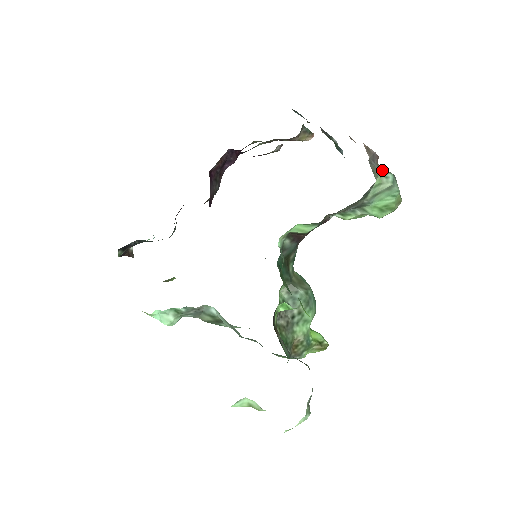
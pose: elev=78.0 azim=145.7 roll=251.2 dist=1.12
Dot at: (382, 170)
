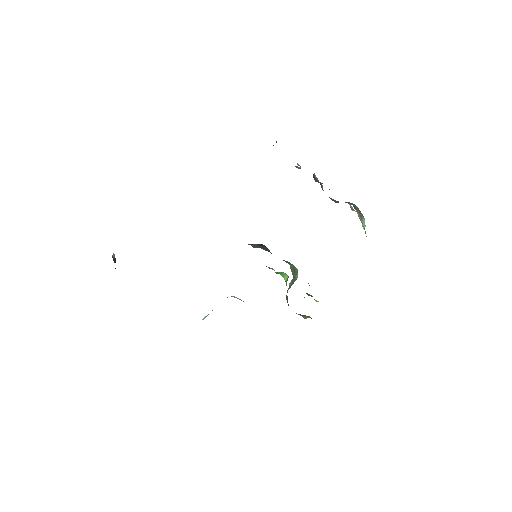
Dot at: occluded
